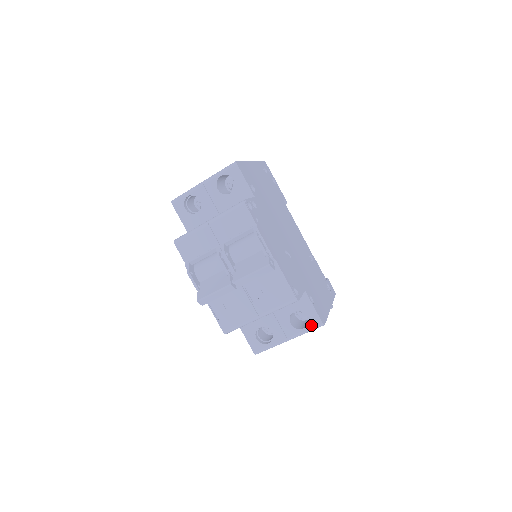
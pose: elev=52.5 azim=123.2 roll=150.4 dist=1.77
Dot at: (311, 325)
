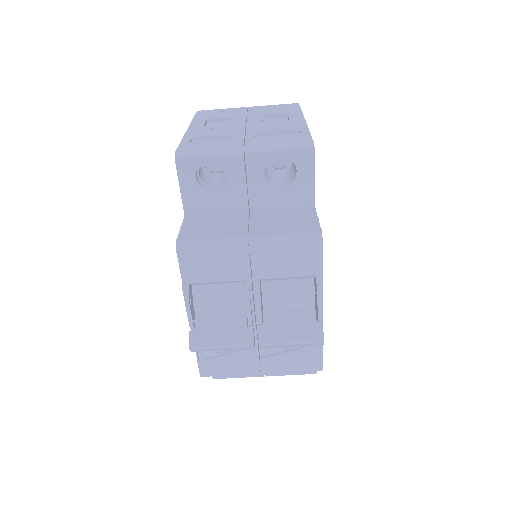
Dot at: occluded
